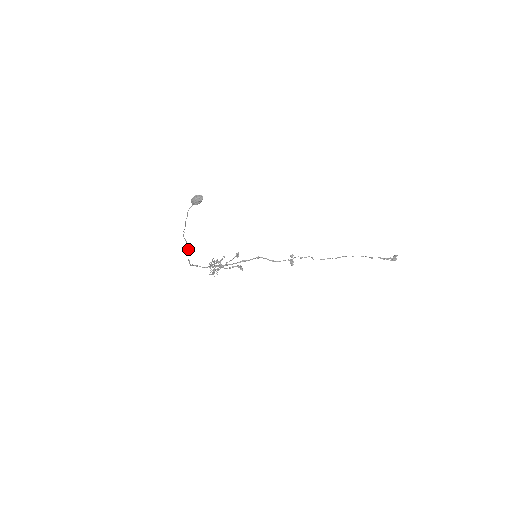
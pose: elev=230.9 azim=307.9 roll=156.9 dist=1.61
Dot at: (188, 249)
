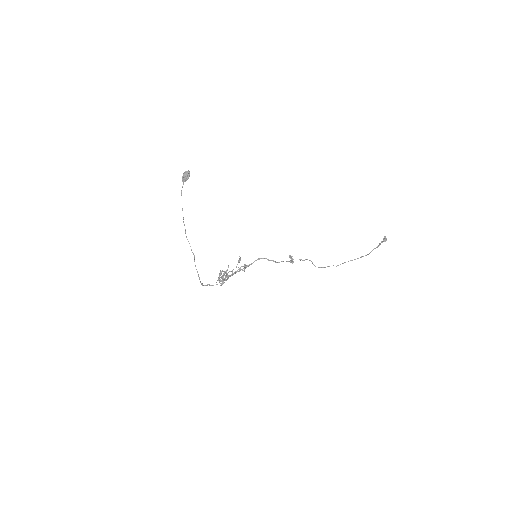
Dot at: (193, 253)
